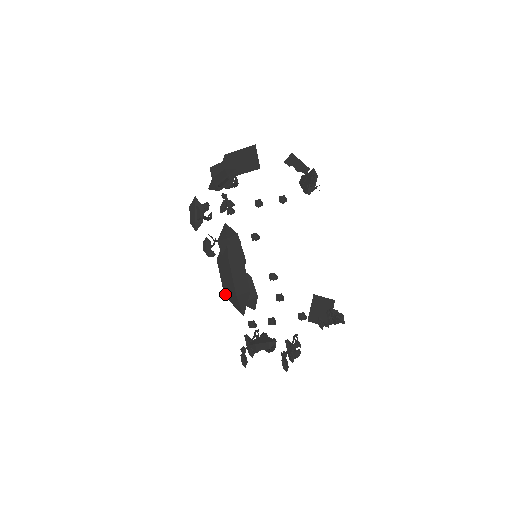
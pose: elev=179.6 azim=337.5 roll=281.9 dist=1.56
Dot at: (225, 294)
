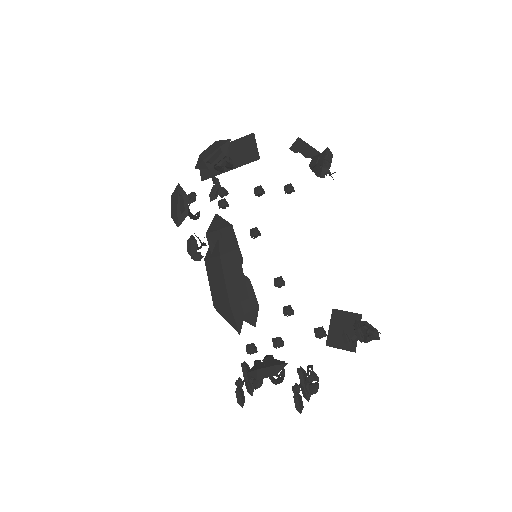
Dot at: (215, 305)
